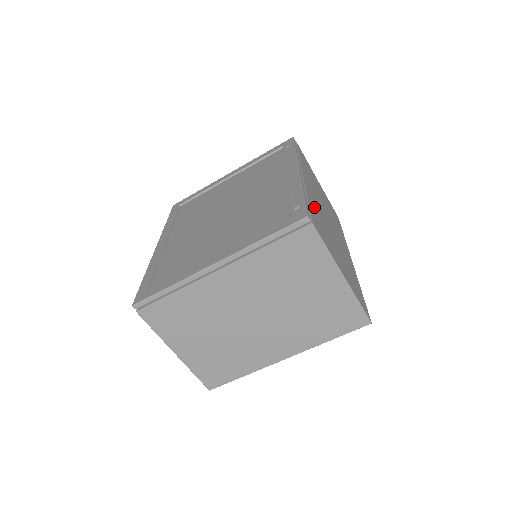
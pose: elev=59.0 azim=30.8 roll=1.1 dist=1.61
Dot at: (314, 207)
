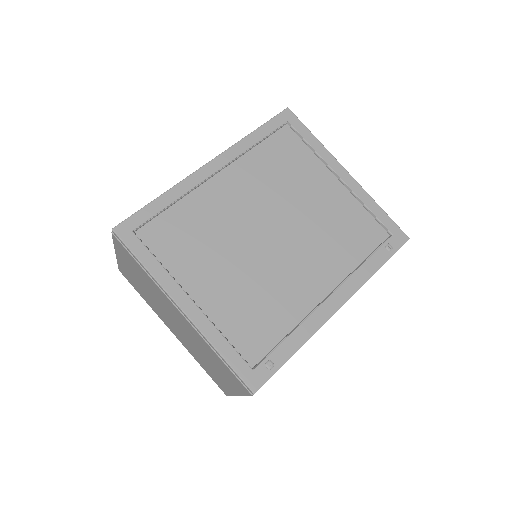
Dot at: occluded
